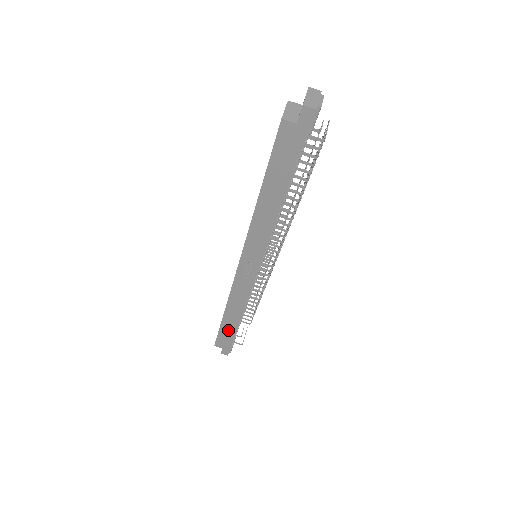
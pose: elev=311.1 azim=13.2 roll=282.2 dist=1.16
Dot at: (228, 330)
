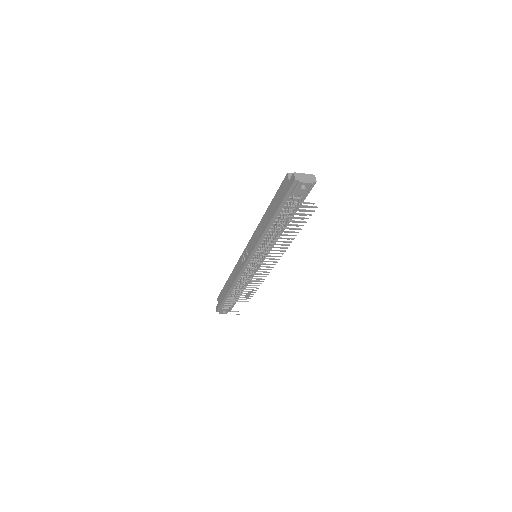
Dot at: (224, 292)
